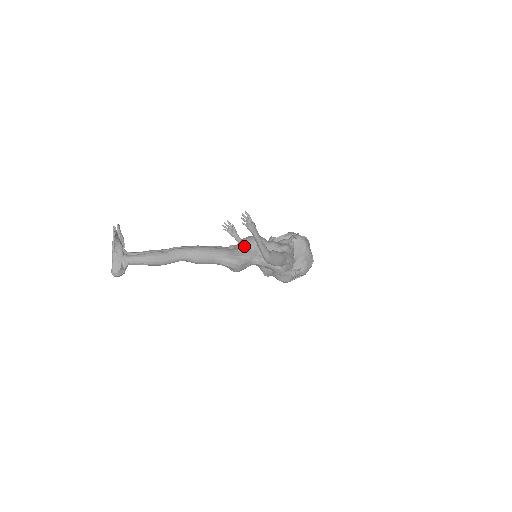
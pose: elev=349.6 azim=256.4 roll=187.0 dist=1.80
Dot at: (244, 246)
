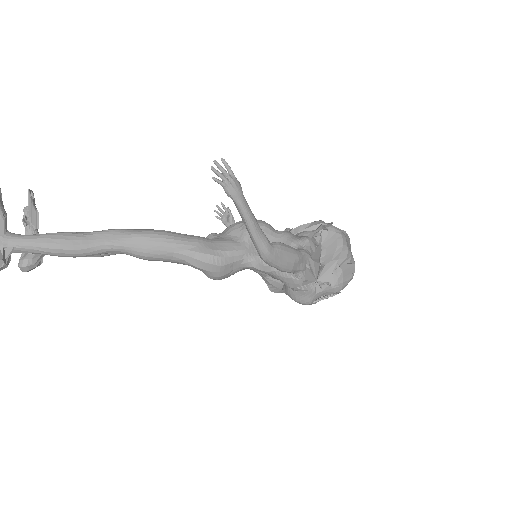
Dot at: (232, 235)
